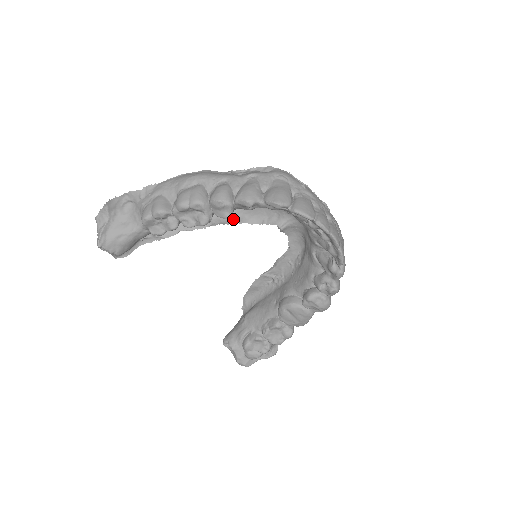
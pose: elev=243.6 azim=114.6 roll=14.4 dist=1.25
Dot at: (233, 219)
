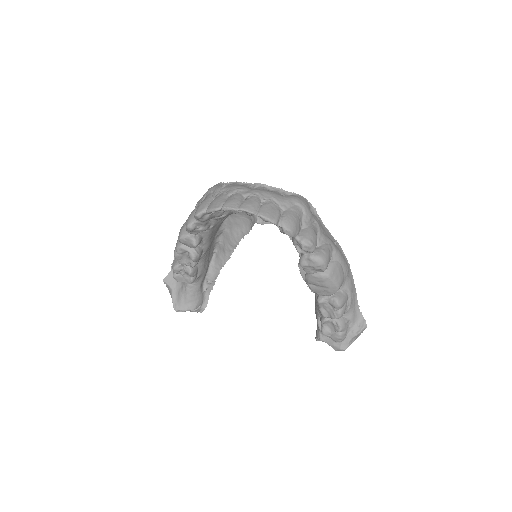
Dot at: (237, 239)
